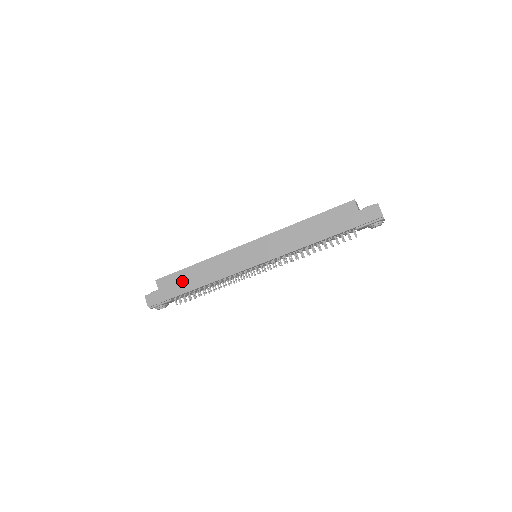
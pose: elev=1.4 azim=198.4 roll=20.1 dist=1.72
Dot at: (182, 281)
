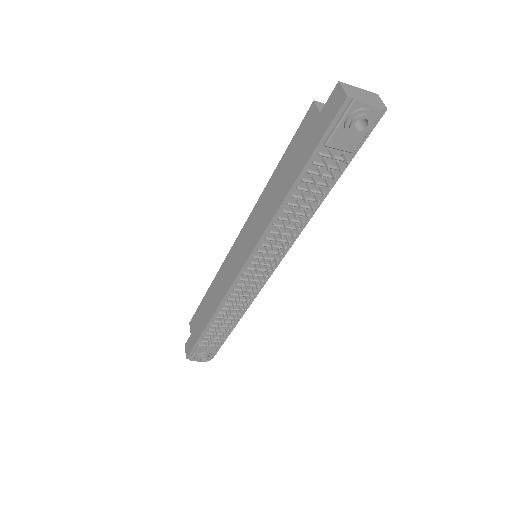
Dot at: (201, 316)
